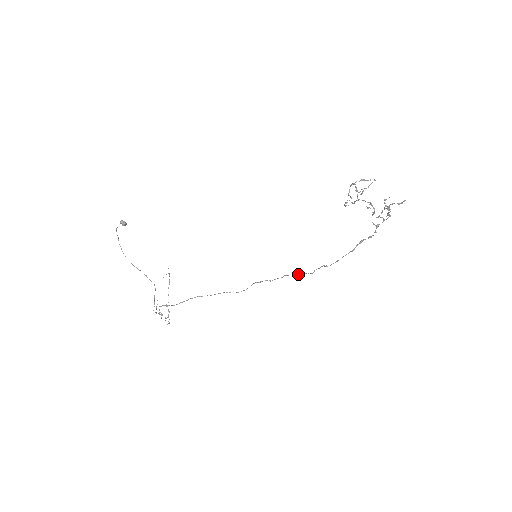
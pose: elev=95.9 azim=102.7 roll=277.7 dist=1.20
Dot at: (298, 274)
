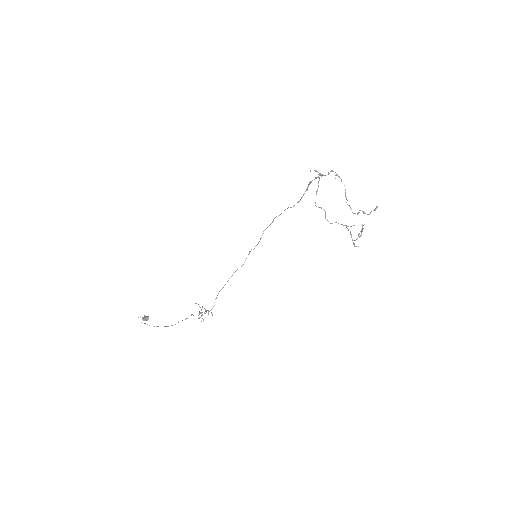
Dot at: occluded
